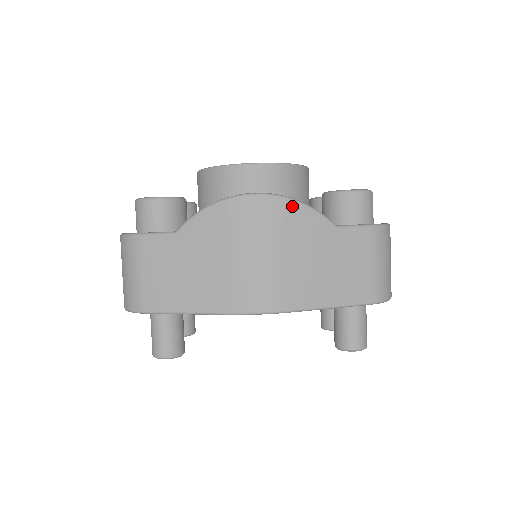
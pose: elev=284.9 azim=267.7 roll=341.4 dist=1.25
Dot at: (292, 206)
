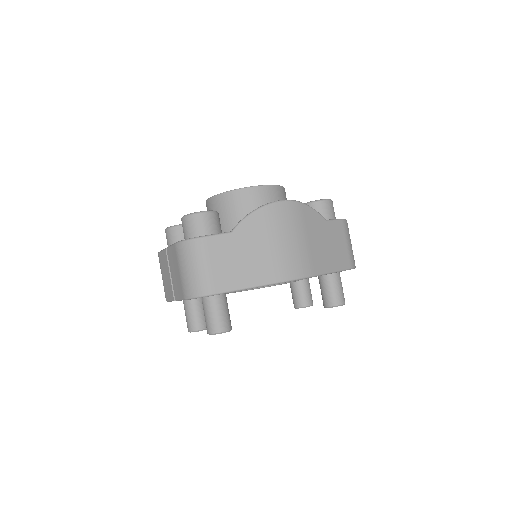
Dot at: (304, 207)
